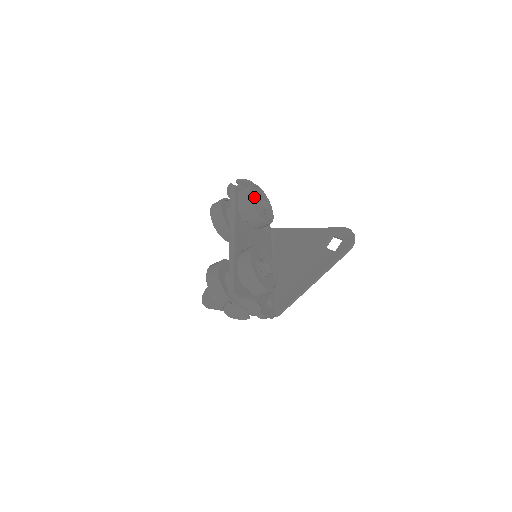
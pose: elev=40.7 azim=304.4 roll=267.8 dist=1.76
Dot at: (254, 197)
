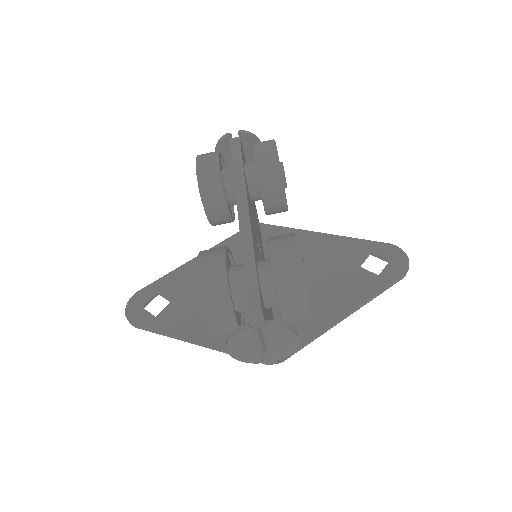
Dot at: occluded
